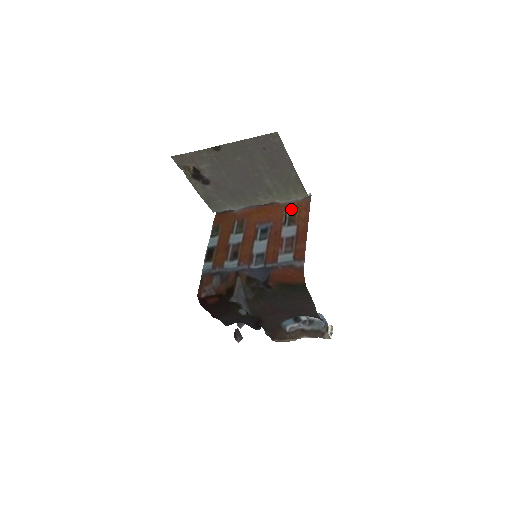
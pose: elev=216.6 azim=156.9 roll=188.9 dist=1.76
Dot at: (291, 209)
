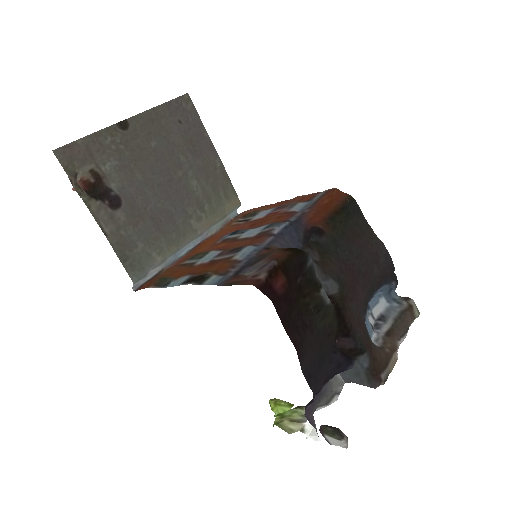
Dot at: (236, 218)
